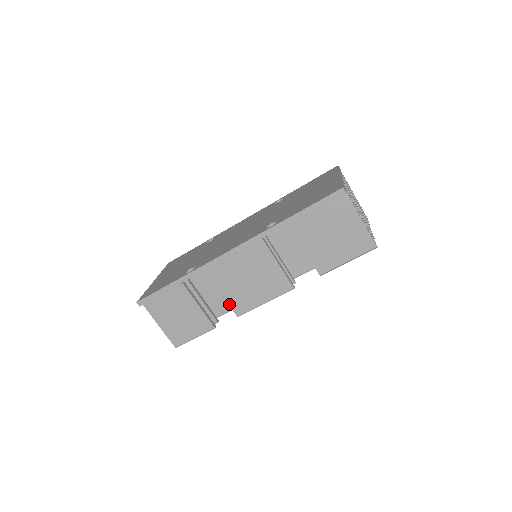
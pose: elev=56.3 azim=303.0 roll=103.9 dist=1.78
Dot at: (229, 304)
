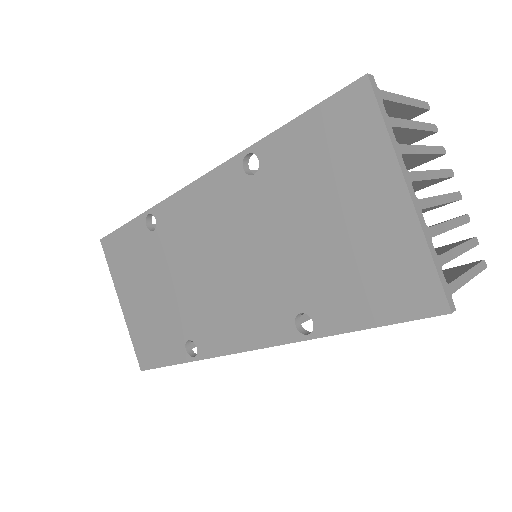
Dot at: occluded
